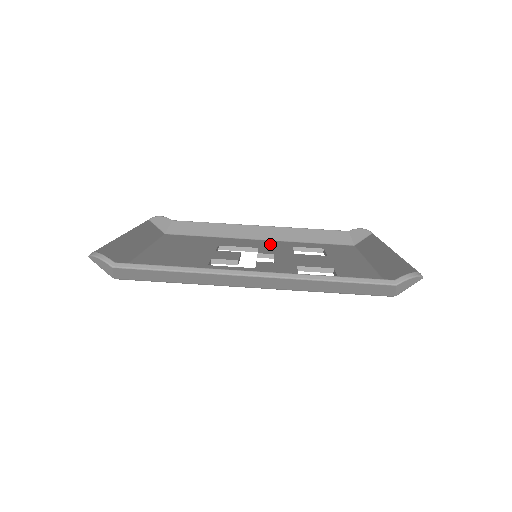
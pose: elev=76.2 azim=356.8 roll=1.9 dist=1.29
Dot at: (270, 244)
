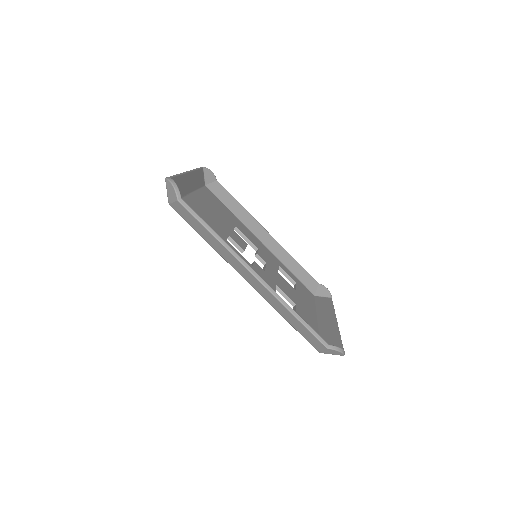
Dot at: (267, 252)
